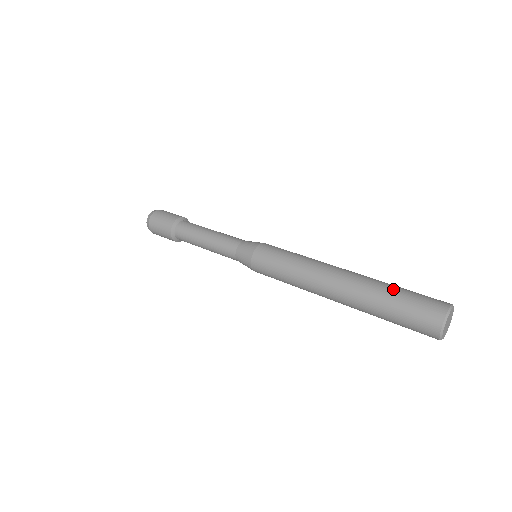
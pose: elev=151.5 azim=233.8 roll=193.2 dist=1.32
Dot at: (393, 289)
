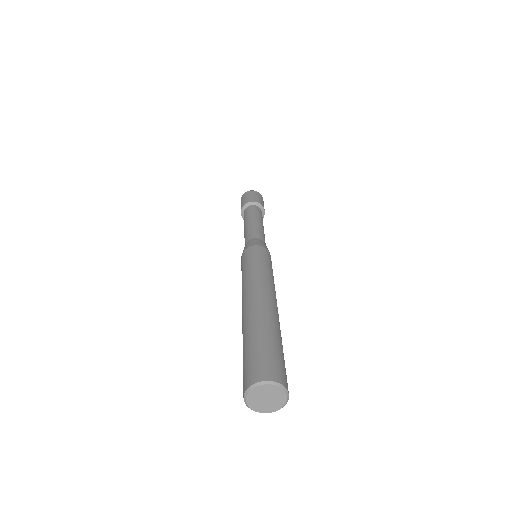
Dot at: (267, 335)
